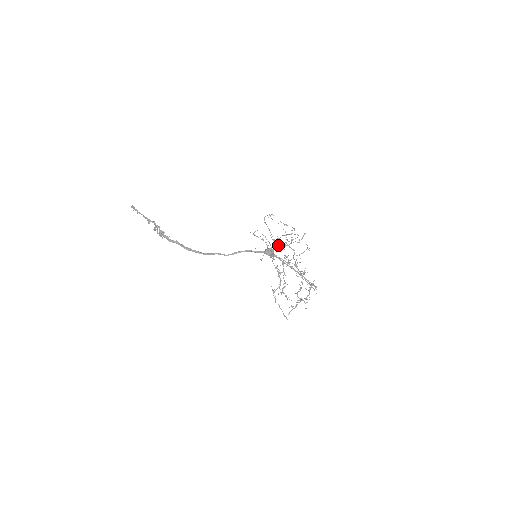
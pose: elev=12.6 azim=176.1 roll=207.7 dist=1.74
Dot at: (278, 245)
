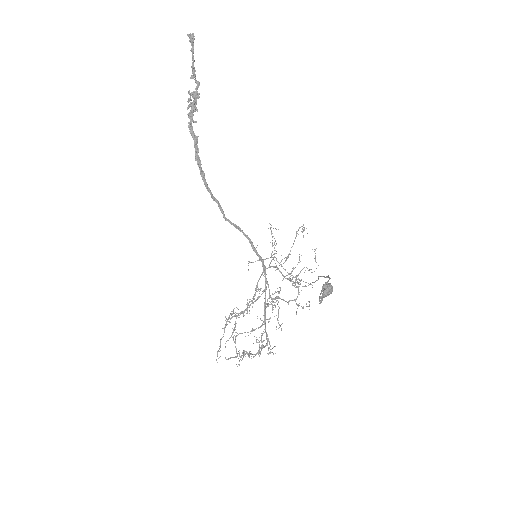
Dot at: occluded
